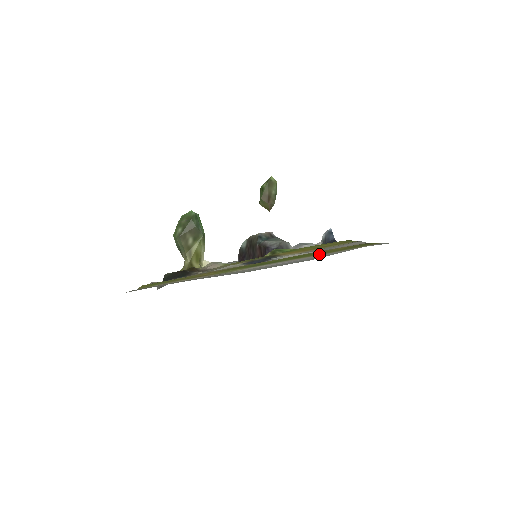
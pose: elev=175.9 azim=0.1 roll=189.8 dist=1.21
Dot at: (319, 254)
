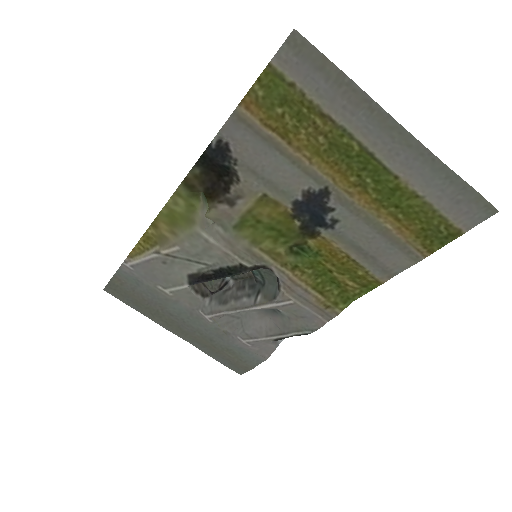
Dot at: (416, 199)
